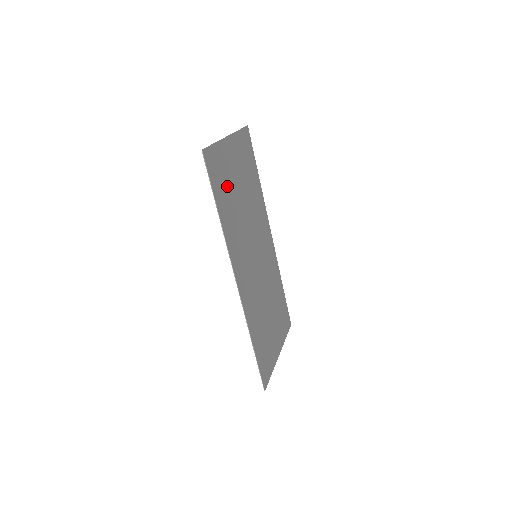
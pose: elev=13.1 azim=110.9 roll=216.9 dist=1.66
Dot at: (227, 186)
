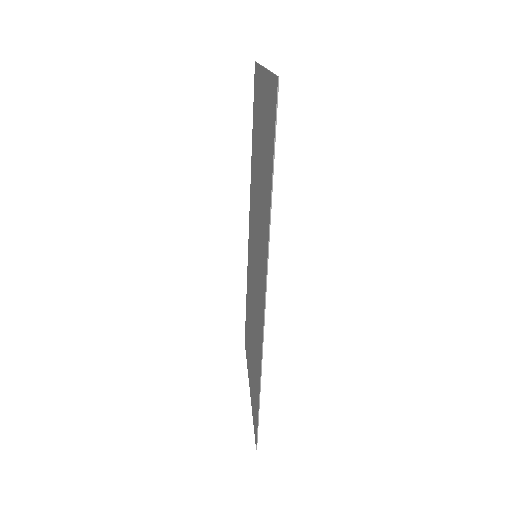
Dot at: (266, 147)
